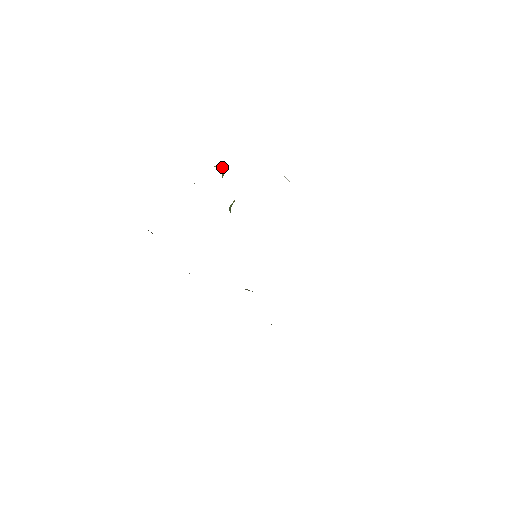
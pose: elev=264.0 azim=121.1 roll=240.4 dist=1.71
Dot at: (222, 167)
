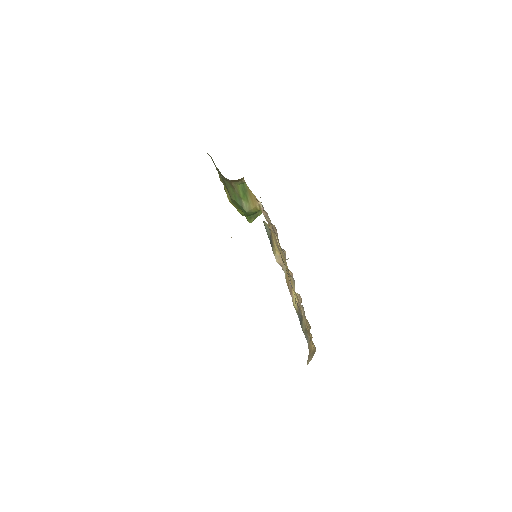
Dot at: occluded
